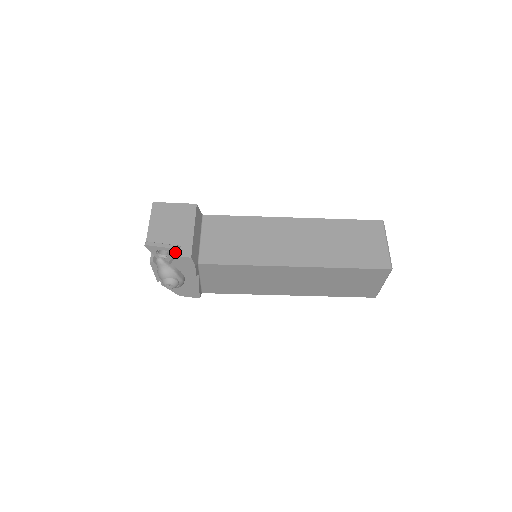
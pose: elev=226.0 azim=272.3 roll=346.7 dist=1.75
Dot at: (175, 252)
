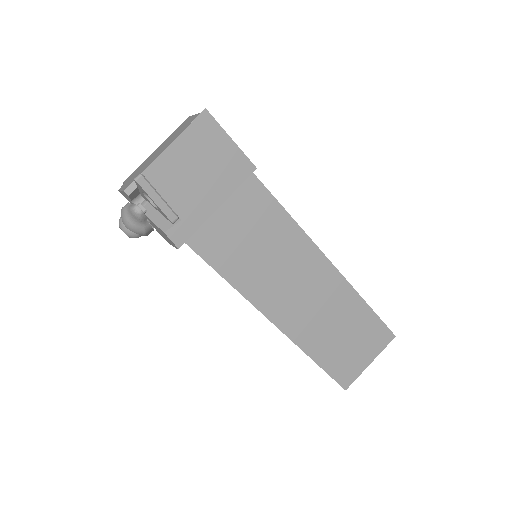
Dot at: (167, 218)
